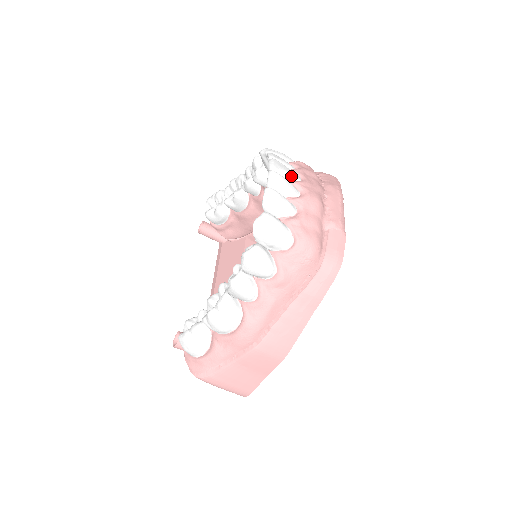
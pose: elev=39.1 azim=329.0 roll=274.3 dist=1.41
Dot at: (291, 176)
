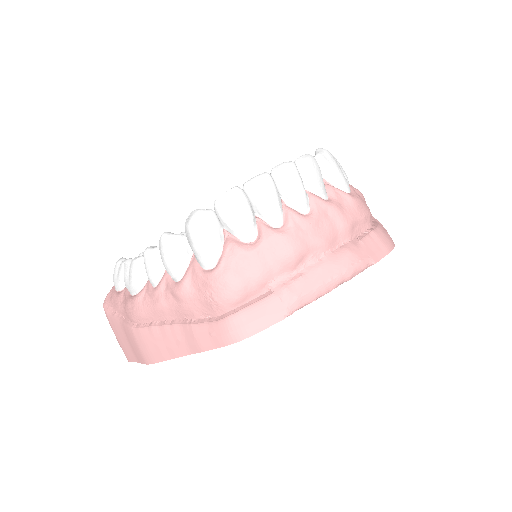
Dot at: (292, 199)
